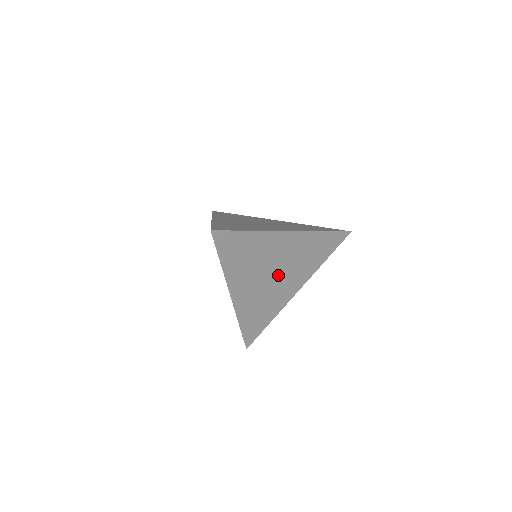
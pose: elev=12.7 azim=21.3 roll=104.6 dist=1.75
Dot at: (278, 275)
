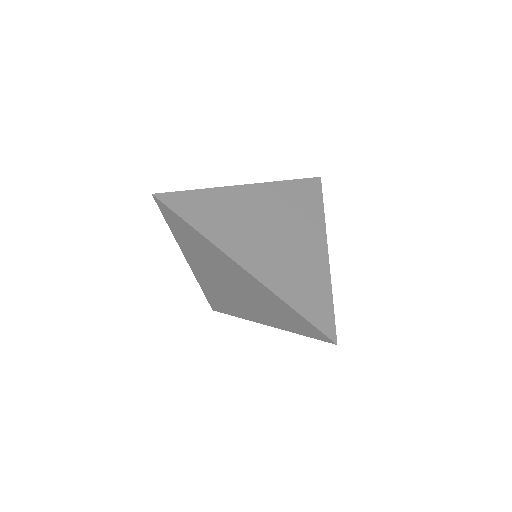
Dot at: (281, 233)
